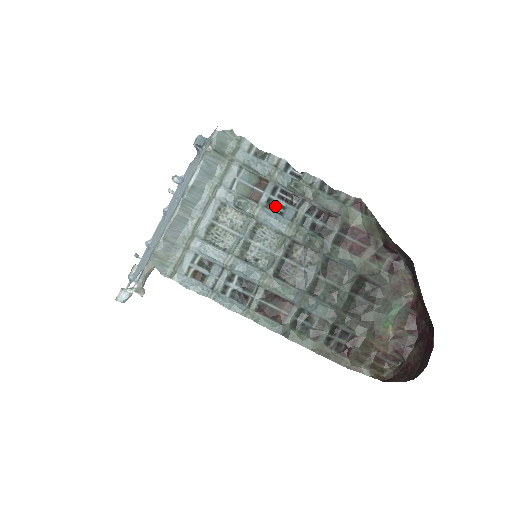
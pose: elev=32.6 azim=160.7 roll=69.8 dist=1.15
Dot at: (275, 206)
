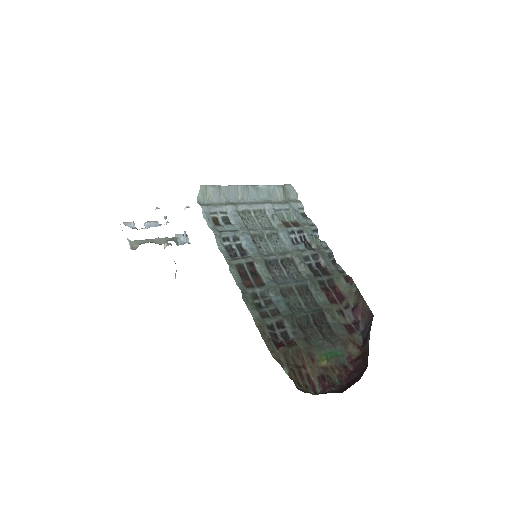
Dot at: (294, 239)
